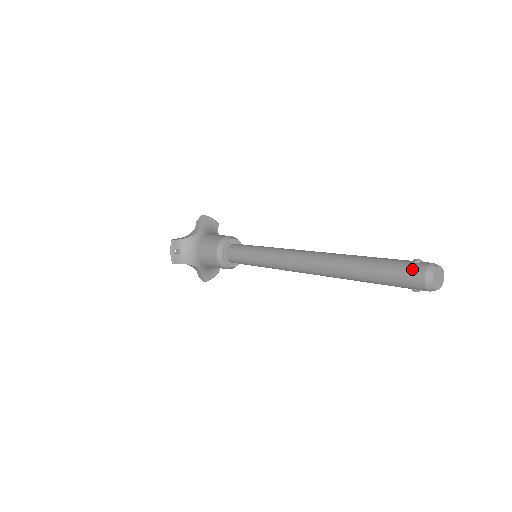
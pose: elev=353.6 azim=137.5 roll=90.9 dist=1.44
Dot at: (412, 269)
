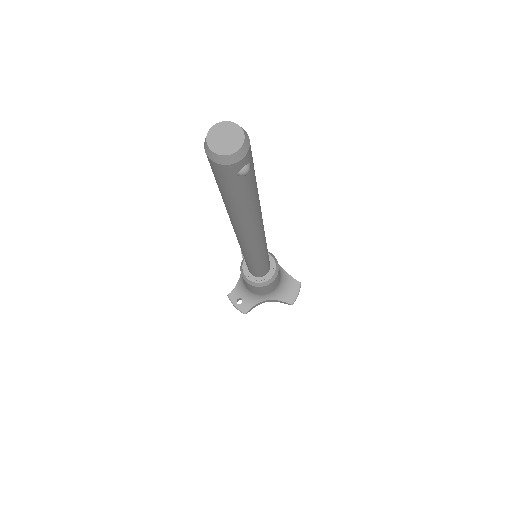
Dot at: occluded
